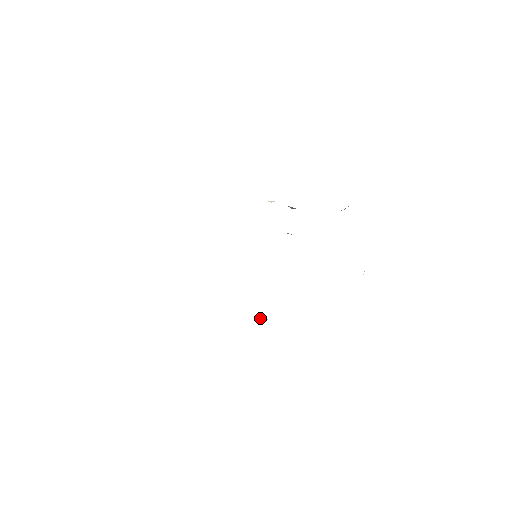
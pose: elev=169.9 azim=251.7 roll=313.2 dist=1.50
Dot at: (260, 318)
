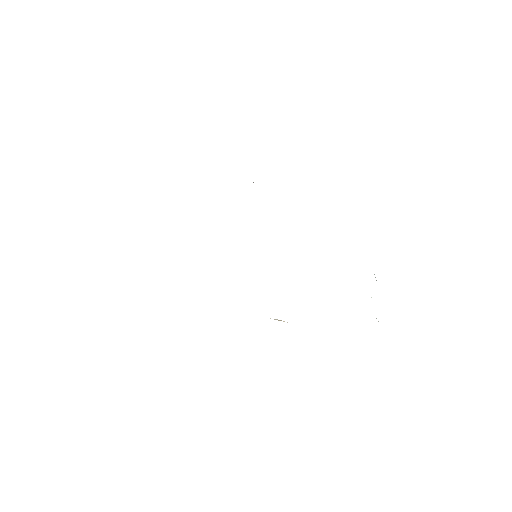
Dot at: occluded
